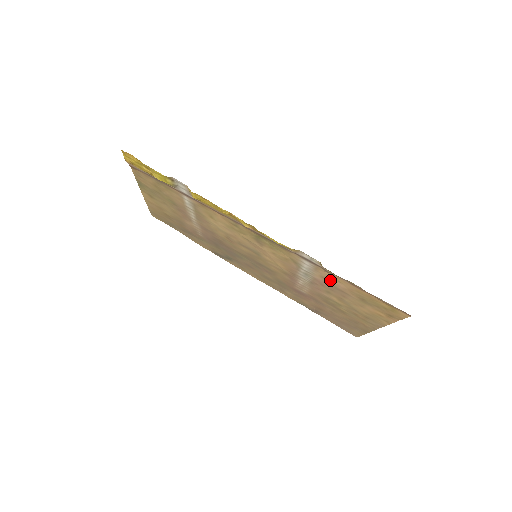
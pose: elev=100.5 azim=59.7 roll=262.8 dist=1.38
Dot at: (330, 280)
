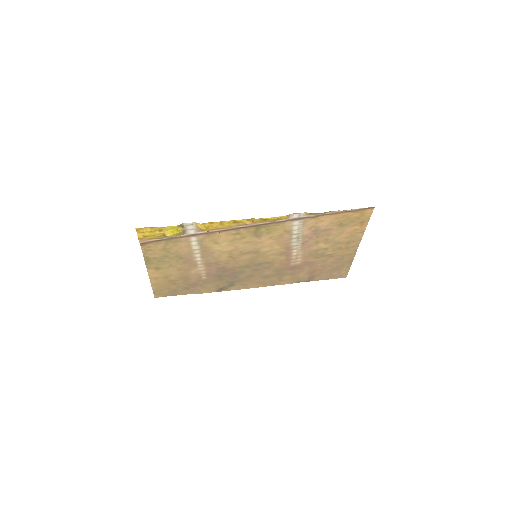
Dot at: (316, 226)
